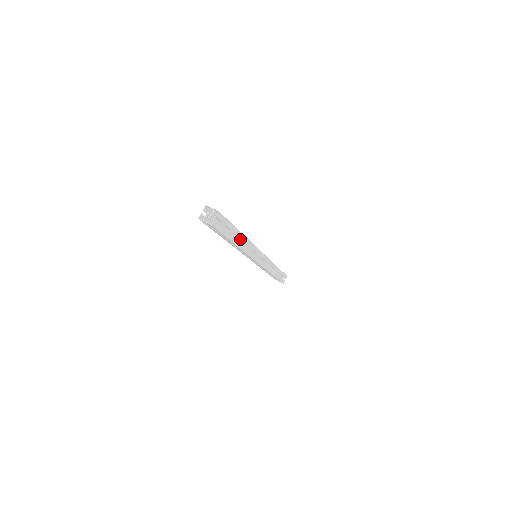
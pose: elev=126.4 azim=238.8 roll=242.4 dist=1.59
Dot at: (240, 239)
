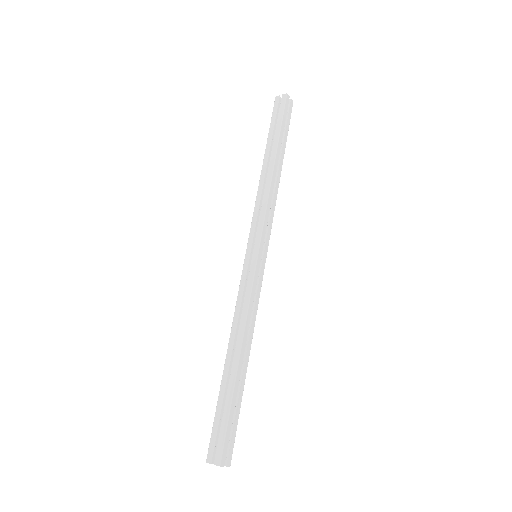
Dot at: occluded
